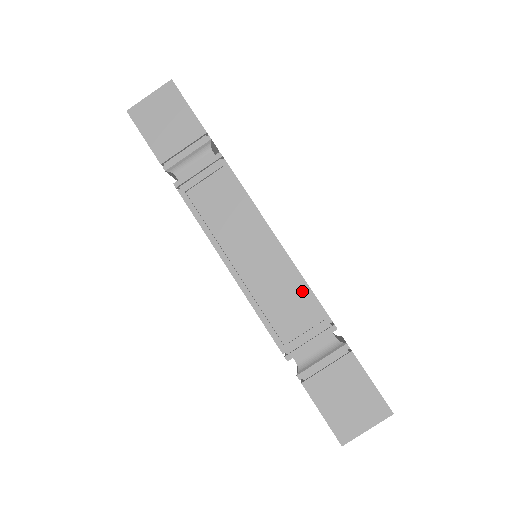
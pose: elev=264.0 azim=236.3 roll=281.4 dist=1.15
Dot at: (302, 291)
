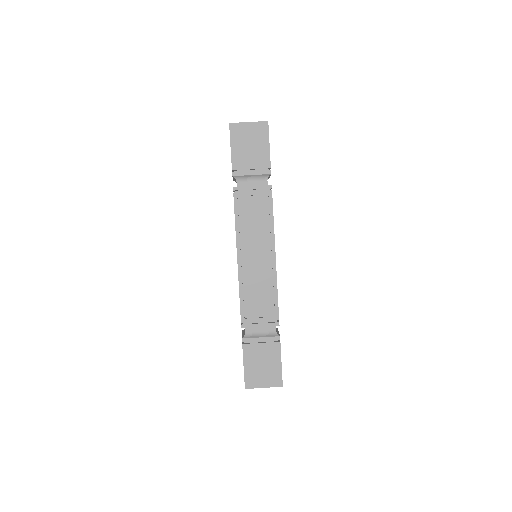
Dot at: (272, 294)
